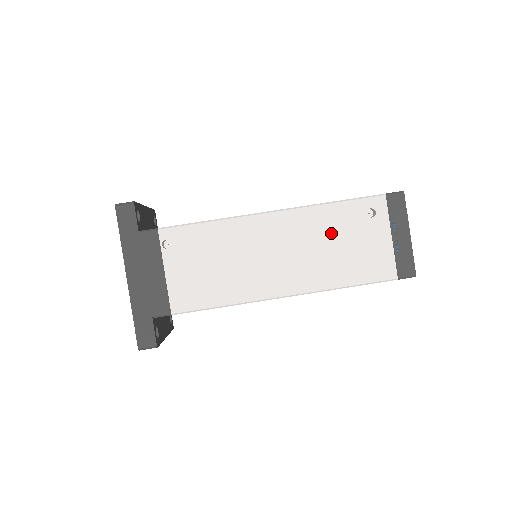
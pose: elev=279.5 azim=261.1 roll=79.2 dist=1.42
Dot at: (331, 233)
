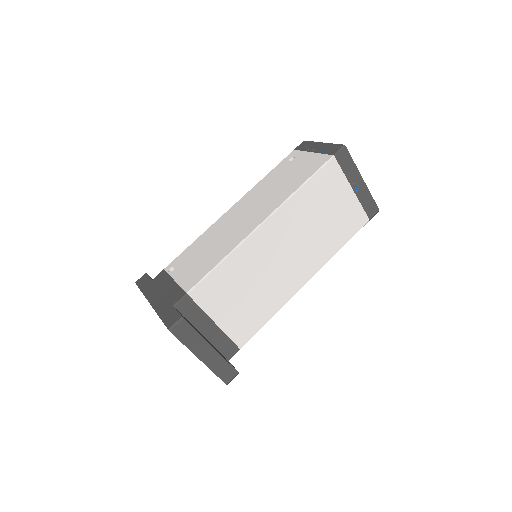
Dot at: (273, 183)
